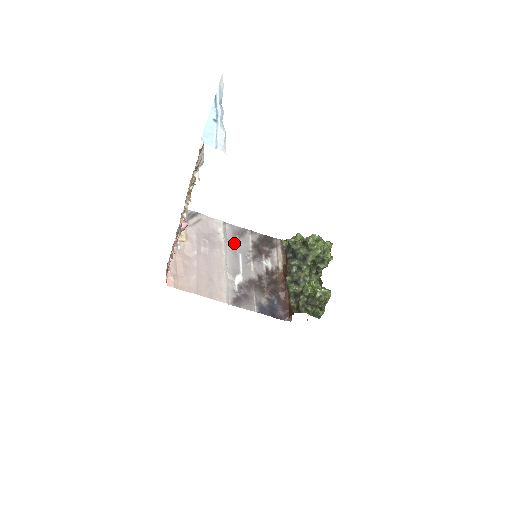
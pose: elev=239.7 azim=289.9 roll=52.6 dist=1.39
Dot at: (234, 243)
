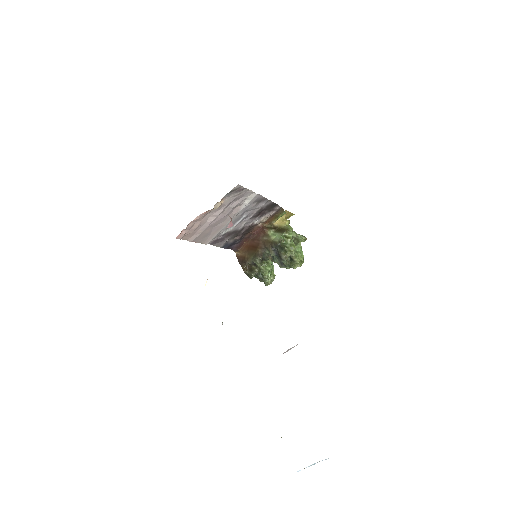
Dot at: (249, 208)
